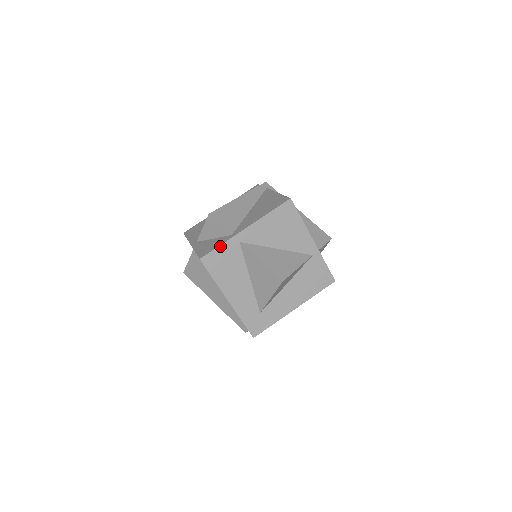
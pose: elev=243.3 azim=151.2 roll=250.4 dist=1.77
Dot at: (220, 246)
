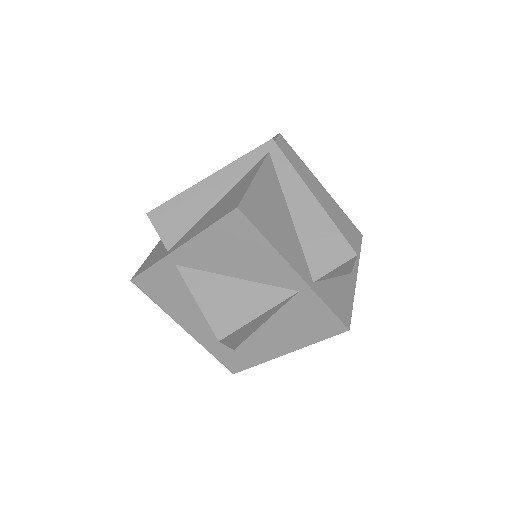
Dot at: (151, 268)
